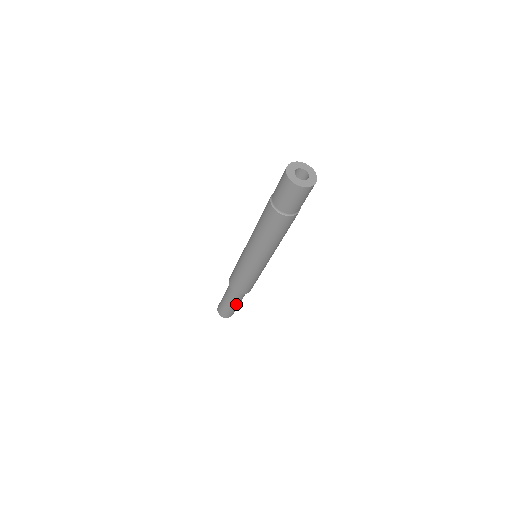
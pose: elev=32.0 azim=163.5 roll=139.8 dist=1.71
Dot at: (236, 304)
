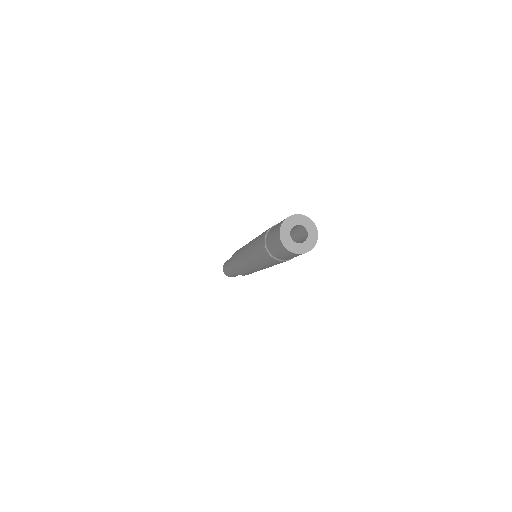
Dot at: occluded
